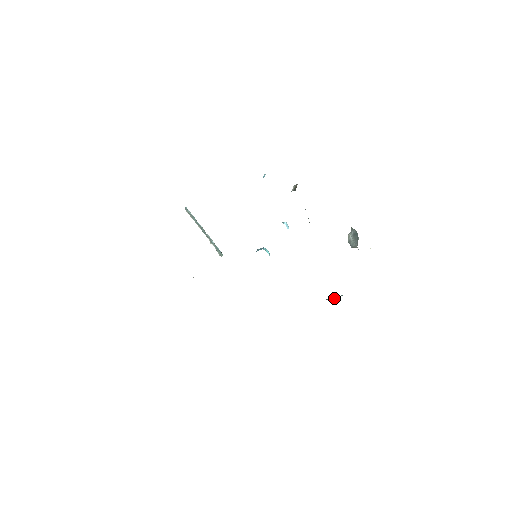
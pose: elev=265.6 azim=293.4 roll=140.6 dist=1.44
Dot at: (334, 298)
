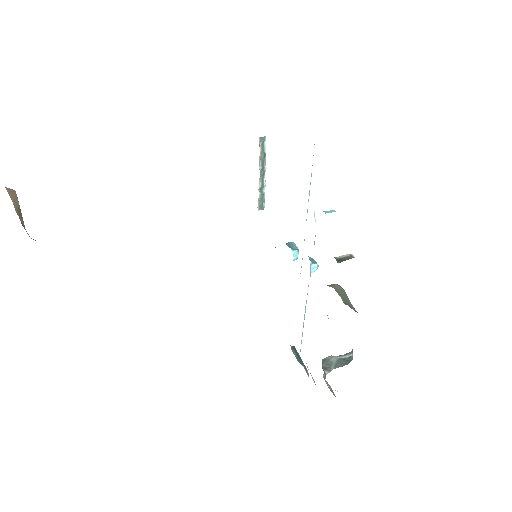
Dot at: (296, 355)
